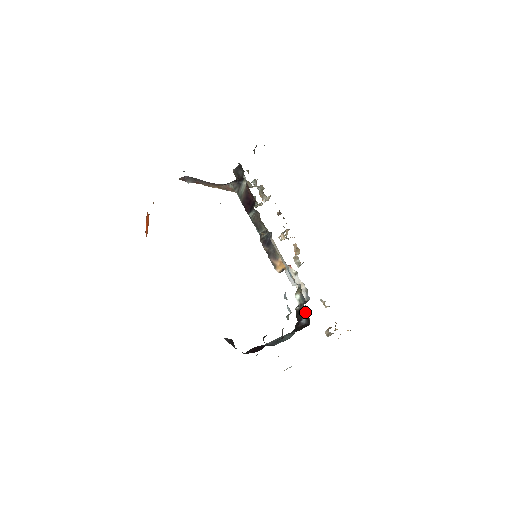
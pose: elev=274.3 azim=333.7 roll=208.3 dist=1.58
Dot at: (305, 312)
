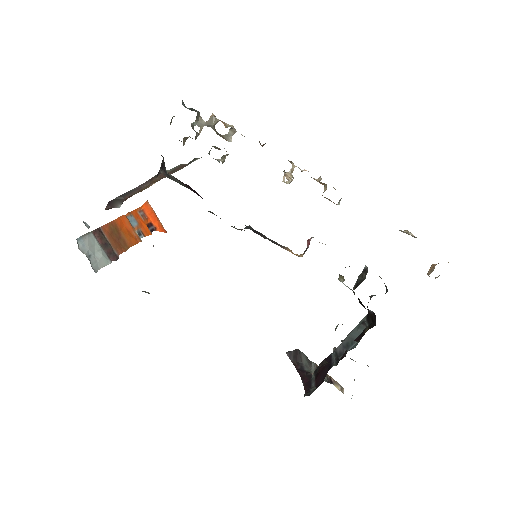
Dot at: occluded
